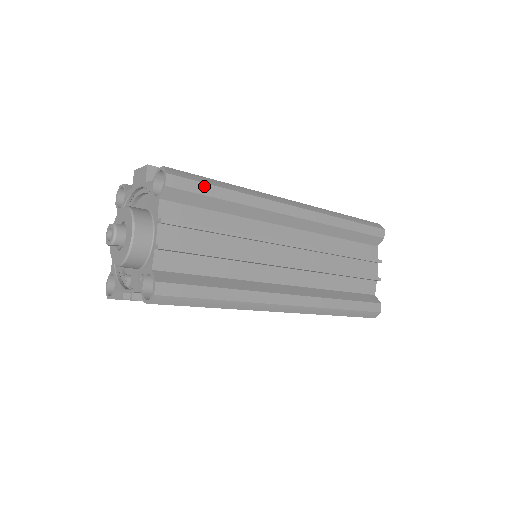
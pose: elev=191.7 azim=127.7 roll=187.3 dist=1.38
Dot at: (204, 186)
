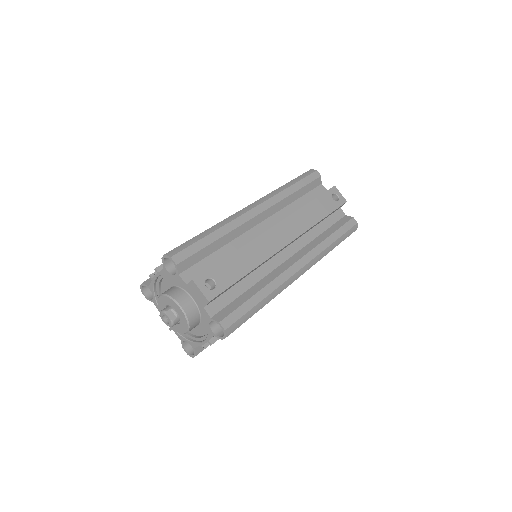
Dot at: (246, 320)
